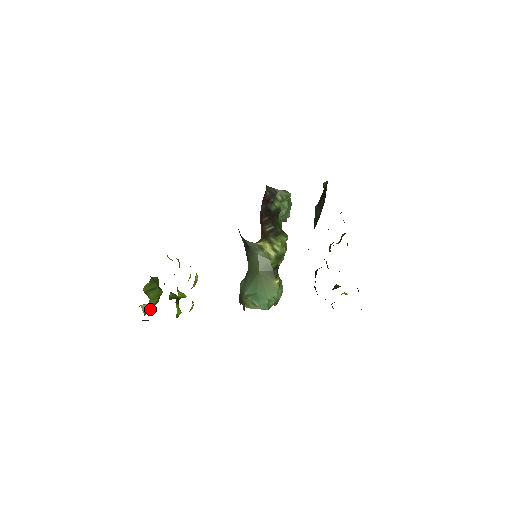
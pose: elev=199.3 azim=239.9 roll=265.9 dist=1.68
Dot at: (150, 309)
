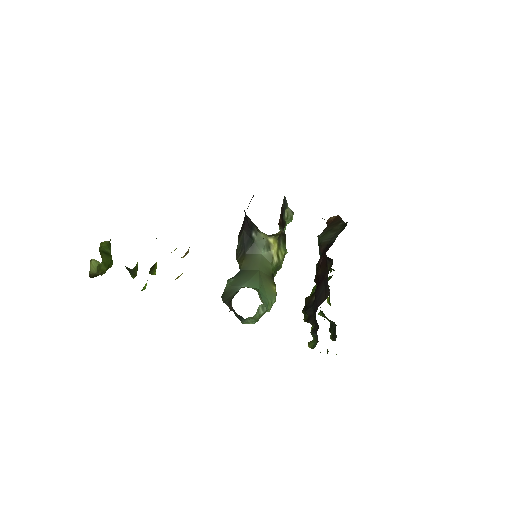
Dot at: (96, 274)
